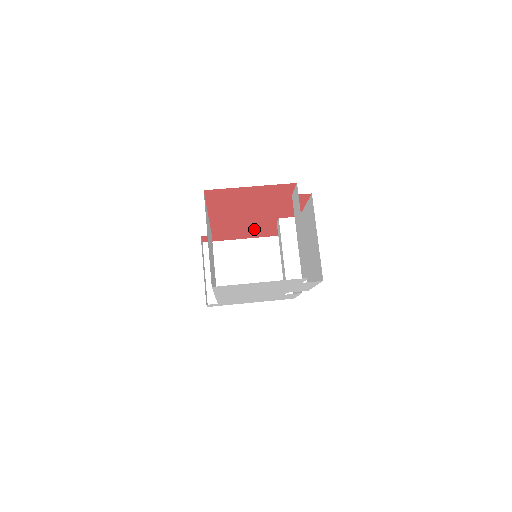
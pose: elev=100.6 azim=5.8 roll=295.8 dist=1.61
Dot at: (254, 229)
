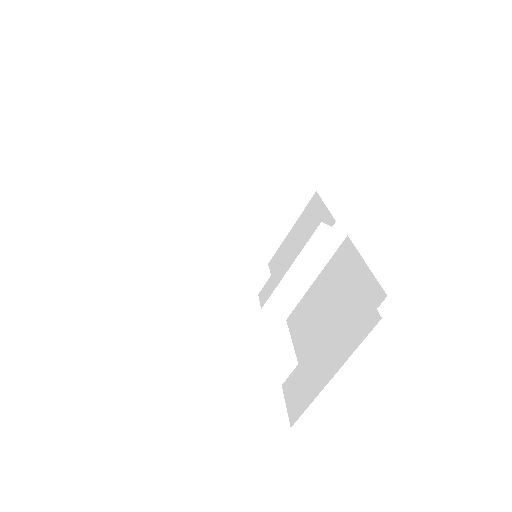
Dot at: occluded
